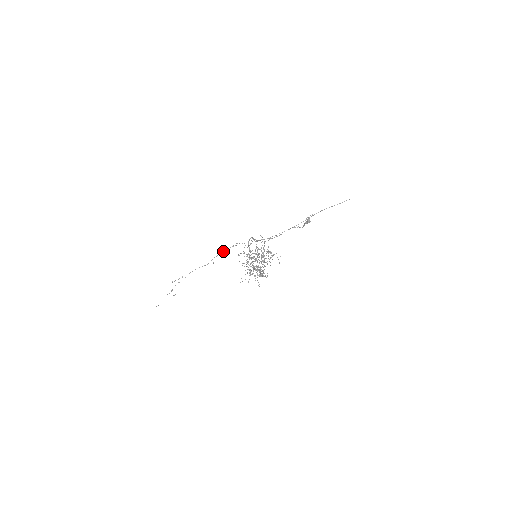
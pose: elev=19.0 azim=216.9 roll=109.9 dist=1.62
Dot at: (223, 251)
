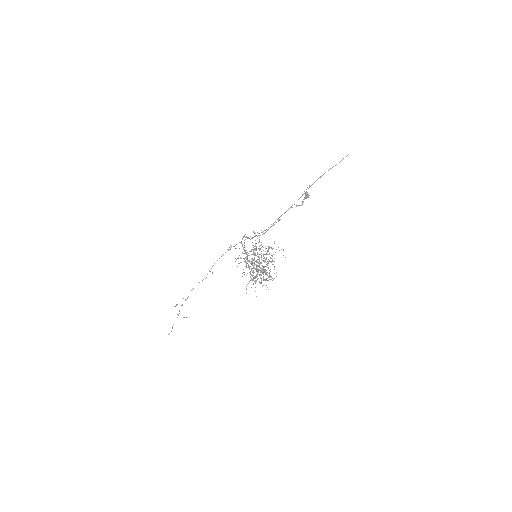
Dot at: occluded
